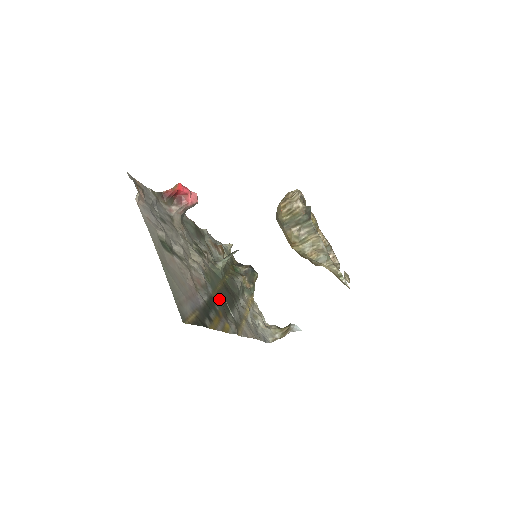
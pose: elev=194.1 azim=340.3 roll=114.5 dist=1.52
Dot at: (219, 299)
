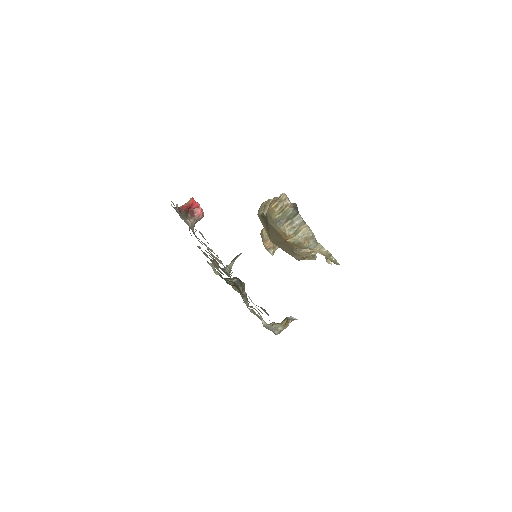
Dot at: occluded
